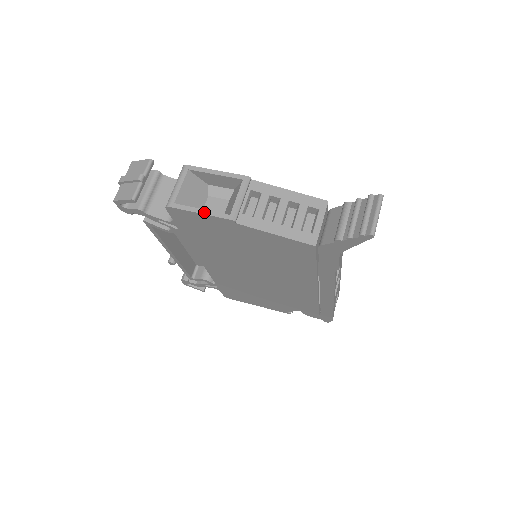
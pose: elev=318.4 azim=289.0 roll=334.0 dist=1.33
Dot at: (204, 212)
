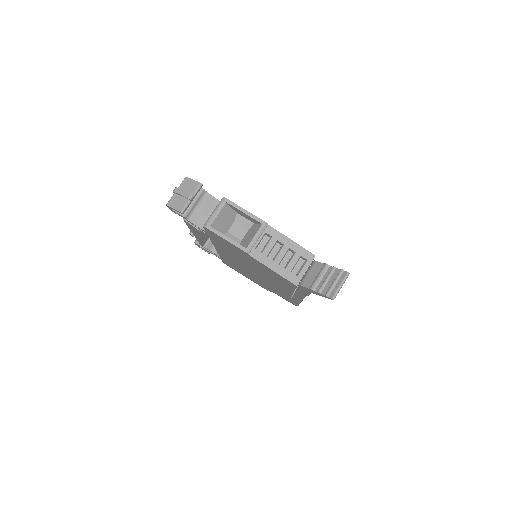
Dot at: (229, 240)
